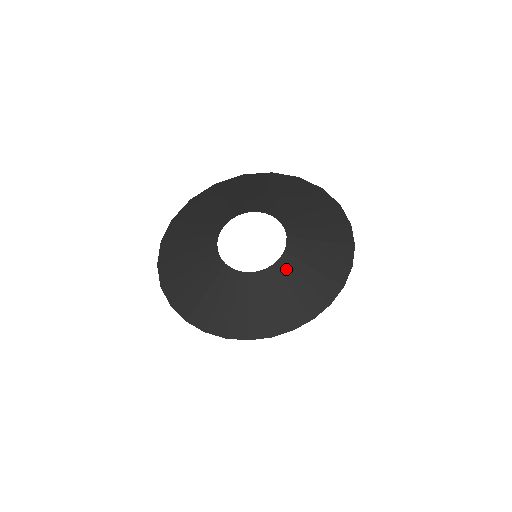
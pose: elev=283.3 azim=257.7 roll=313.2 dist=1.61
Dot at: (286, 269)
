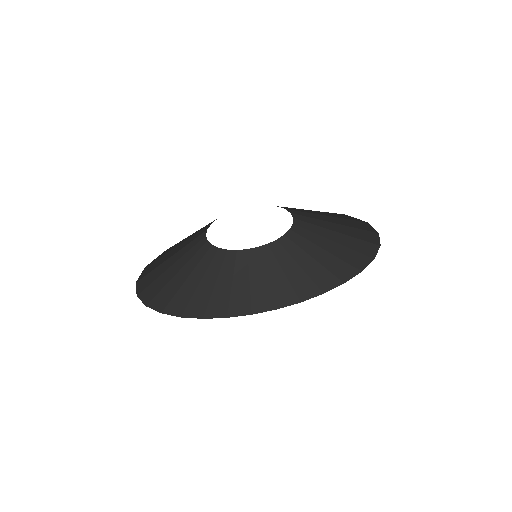
Dot at: (292, 246)
